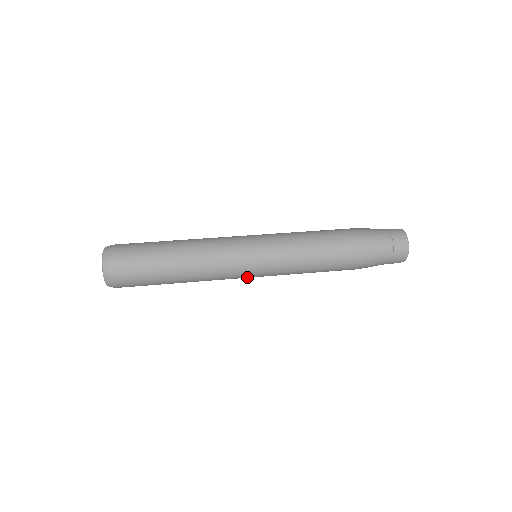
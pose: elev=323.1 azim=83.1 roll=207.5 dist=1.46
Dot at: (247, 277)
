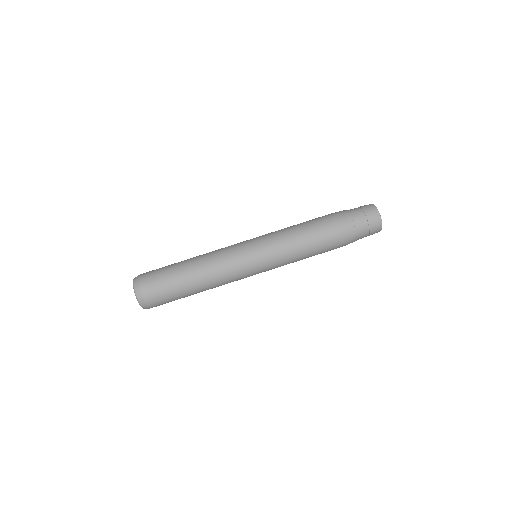
Dot at: (252, 275)
